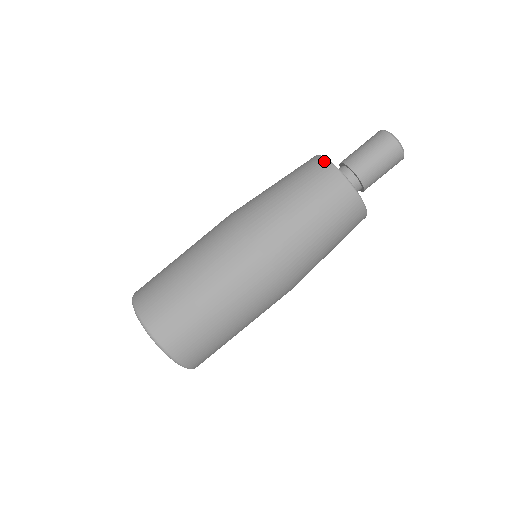
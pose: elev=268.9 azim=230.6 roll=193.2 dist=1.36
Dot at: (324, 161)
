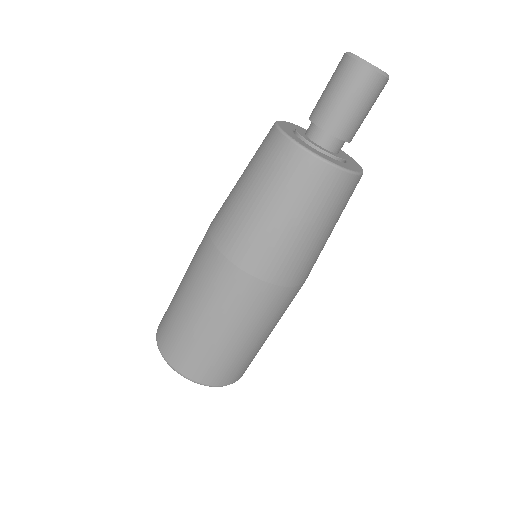
Dot at: (282, 138)
